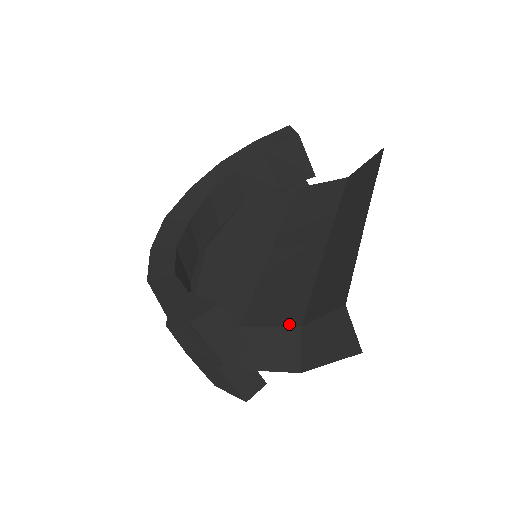
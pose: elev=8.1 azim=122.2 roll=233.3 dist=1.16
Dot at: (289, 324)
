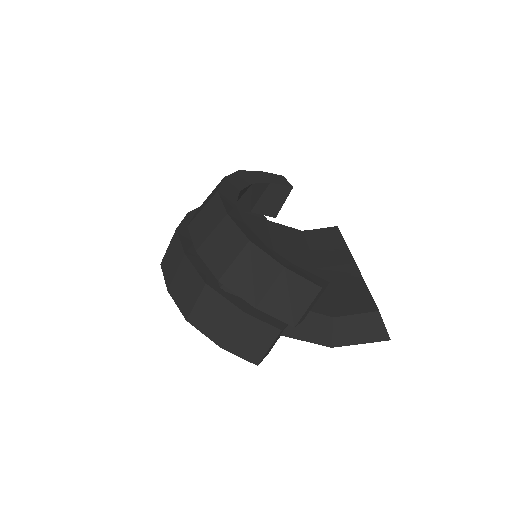
Dot at: (324, 313)
